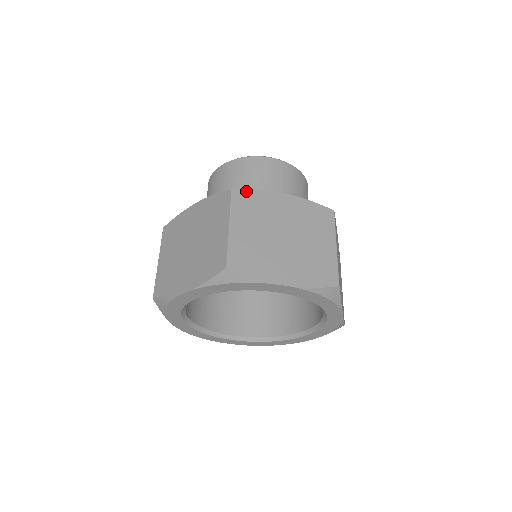
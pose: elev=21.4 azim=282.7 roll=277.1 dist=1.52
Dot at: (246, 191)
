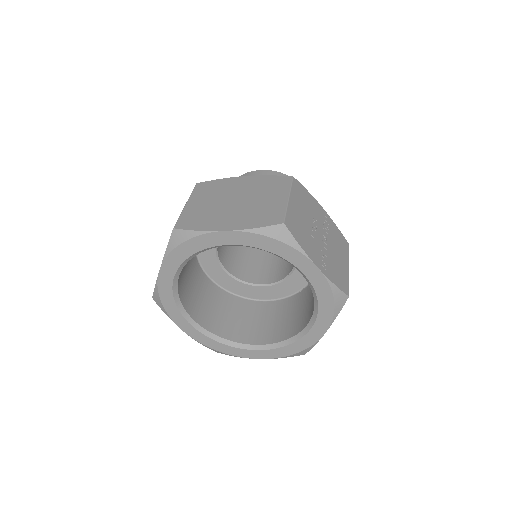
Dot at: (209, 182)
